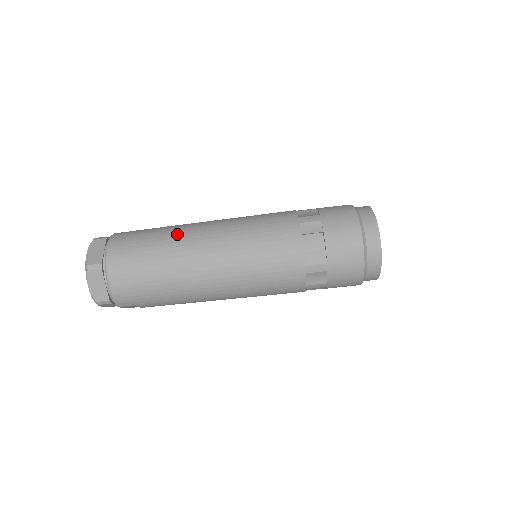
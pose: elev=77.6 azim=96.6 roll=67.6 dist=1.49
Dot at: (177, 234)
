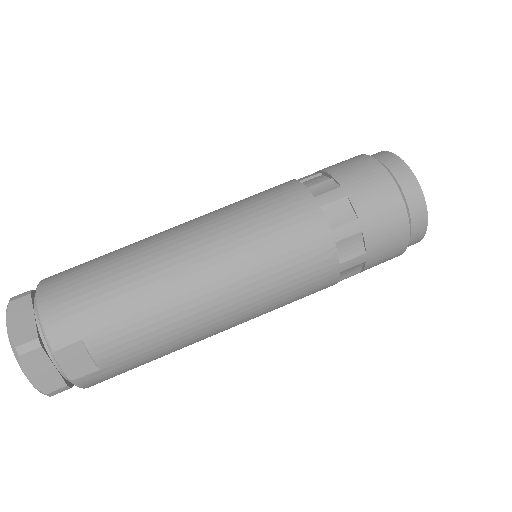
Dot at: occluded
